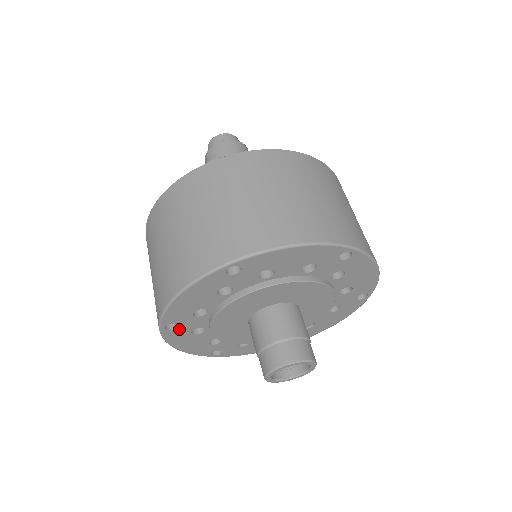
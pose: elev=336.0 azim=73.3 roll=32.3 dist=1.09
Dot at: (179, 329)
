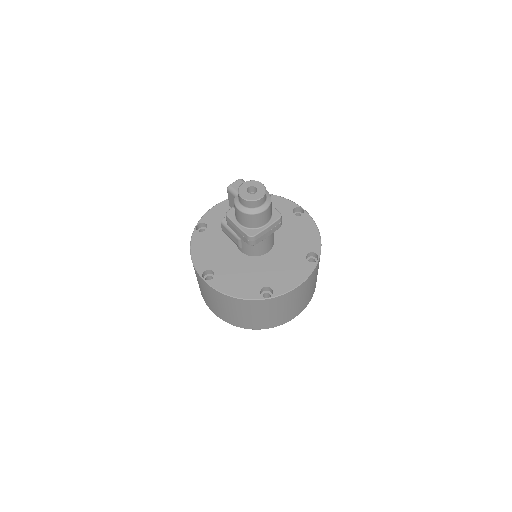
Dot at: occluded
